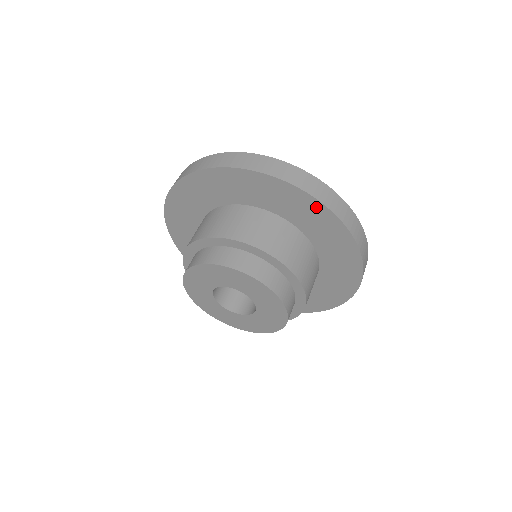
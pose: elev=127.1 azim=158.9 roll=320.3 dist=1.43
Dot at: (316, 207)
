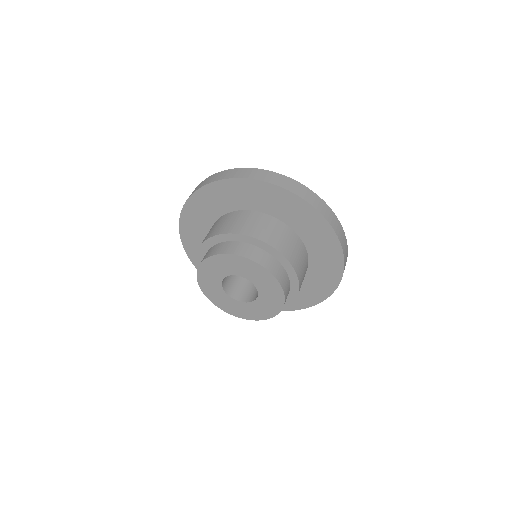
Dot at: (314, 215)
